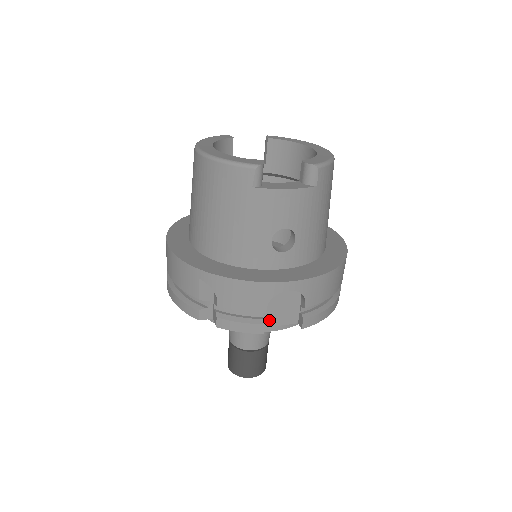
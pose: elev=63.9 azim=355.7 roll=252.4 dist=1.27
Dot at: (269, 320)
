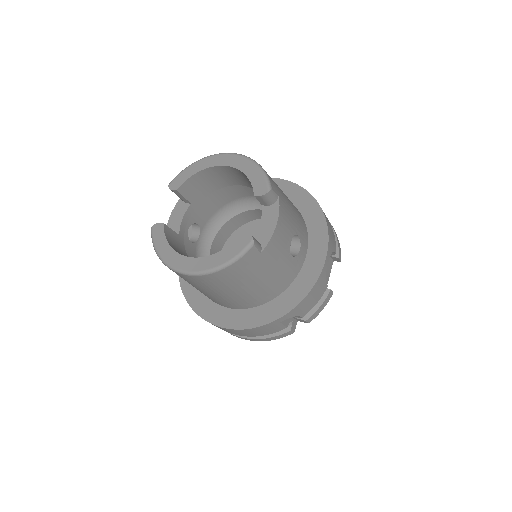
Dot at: occluded
